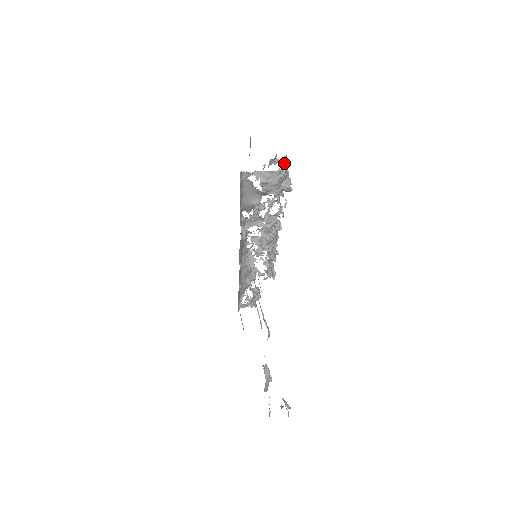
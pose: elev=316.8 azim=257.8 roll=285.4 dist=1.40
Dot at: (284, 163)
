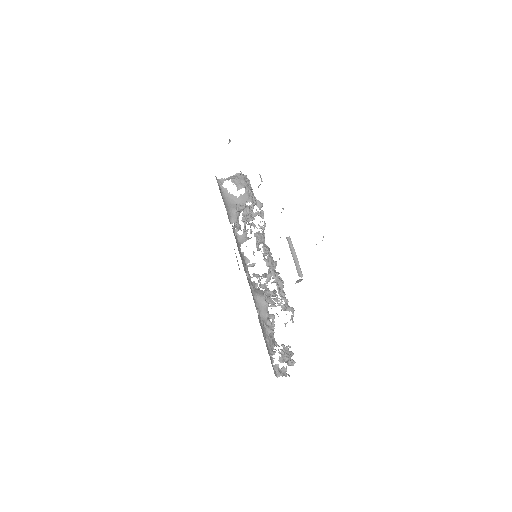
Dot at: occluded
